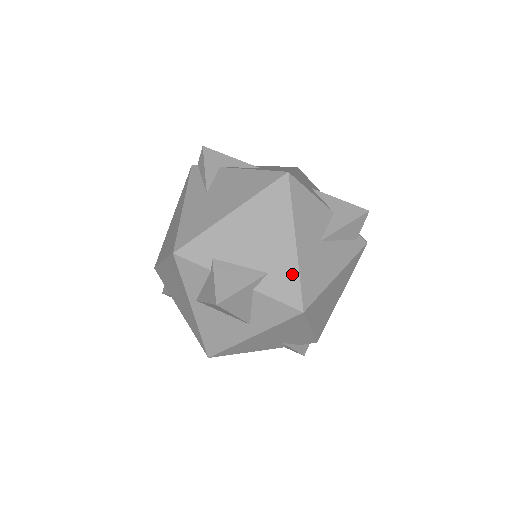
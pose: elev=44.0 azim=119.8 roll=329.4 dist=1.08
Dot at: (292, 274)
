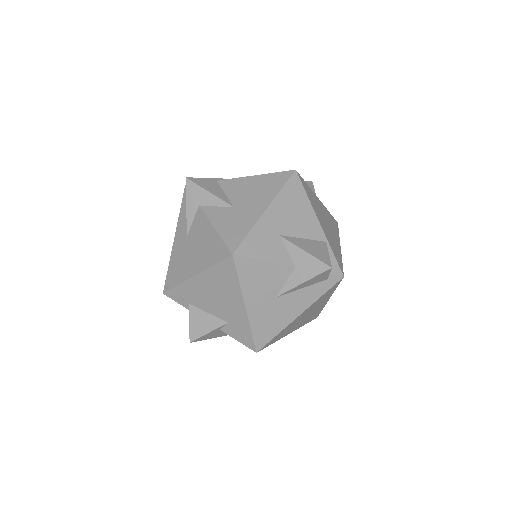
Dot at: (245, 328)
